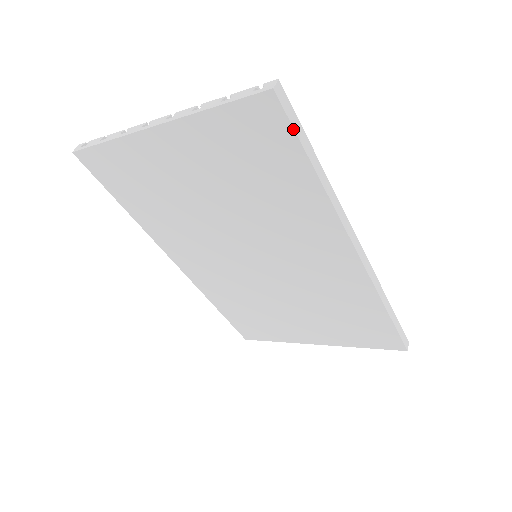
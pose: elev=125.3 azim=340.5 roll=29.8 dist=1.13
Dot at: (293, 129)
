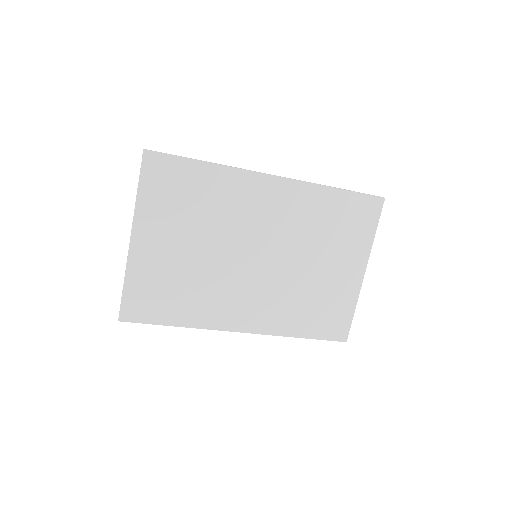
Dot at: (170, 155)
